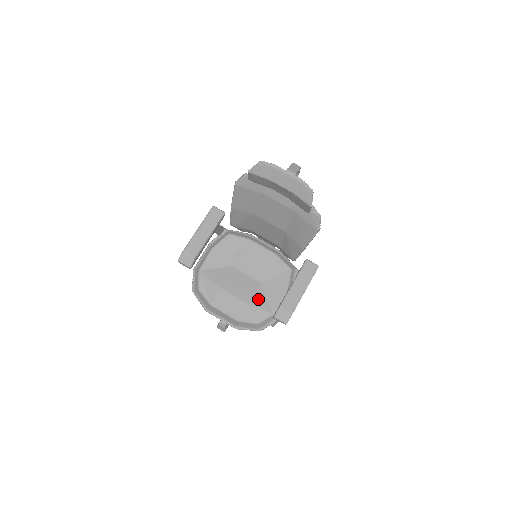
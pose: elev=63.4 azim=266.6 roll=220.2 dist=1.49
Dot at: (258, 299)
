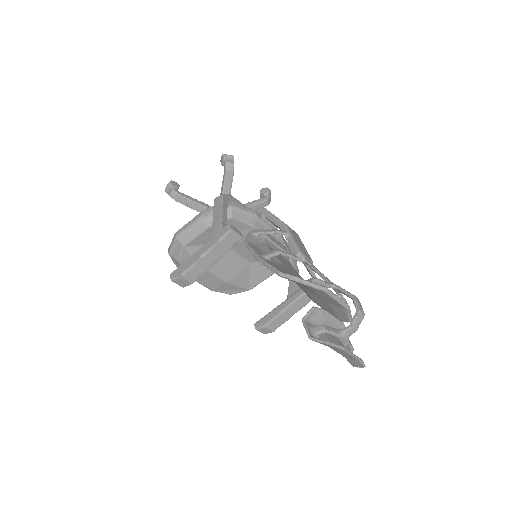
Dot at: (240, 278)
